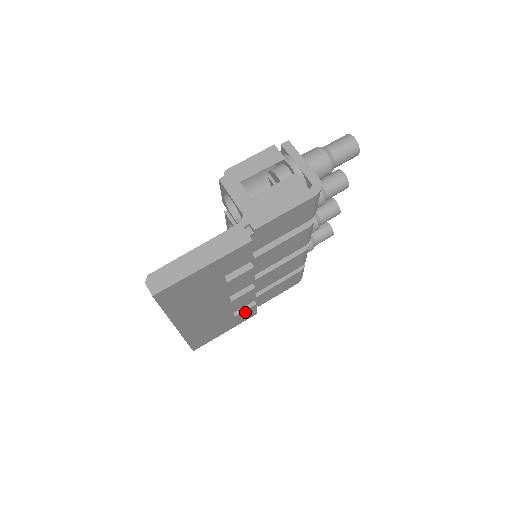
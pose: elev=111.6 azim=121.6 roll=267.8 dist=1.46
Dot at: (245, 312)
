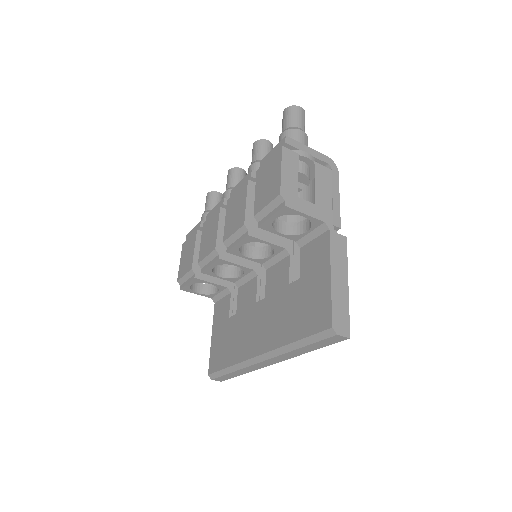
Dot at: occluded
